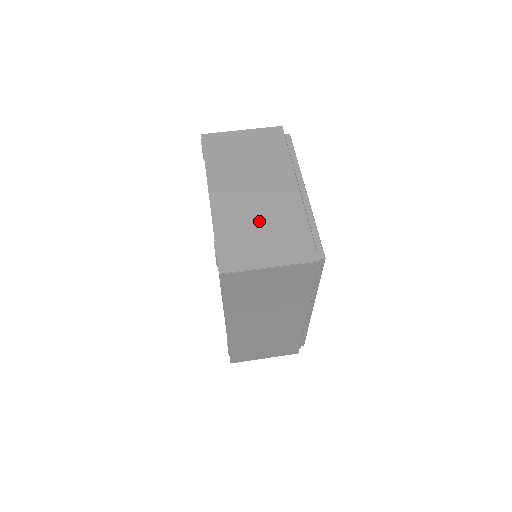
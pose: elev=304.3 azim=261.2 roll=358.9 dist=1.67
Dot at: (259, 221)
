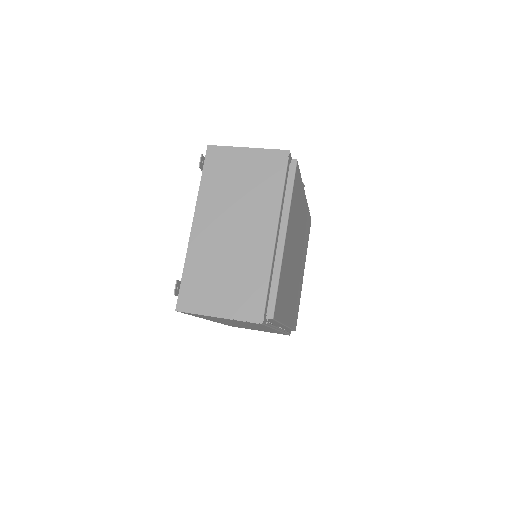
Dot at: (226, 265)
